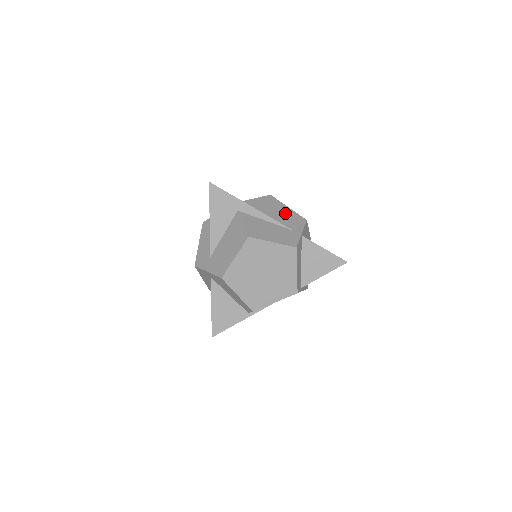
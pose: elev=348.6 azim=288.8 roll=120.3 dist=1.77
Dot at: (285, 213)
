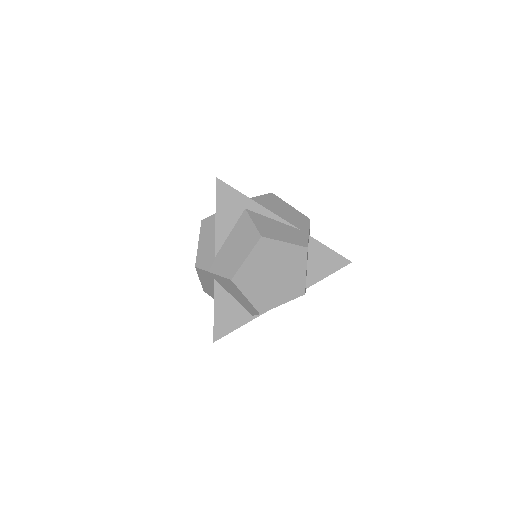
Dot at: (289, 212)
